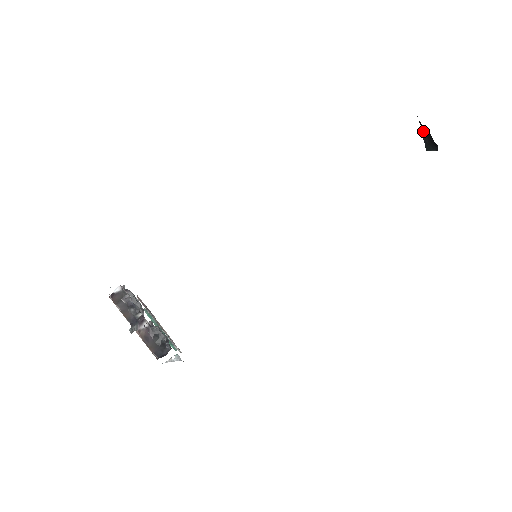
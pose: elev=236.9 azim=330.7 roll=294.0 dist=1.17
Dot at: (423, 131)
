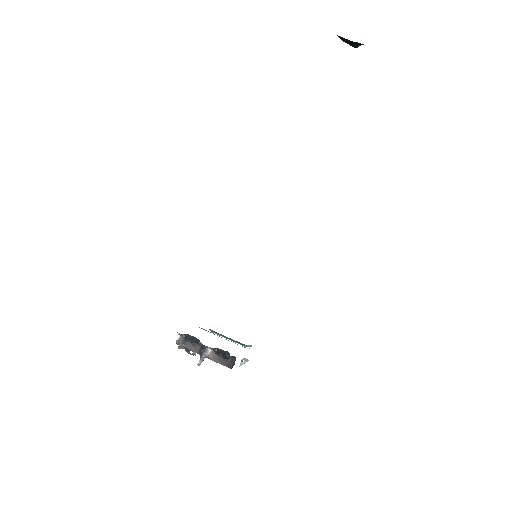
Dot at: occluded
